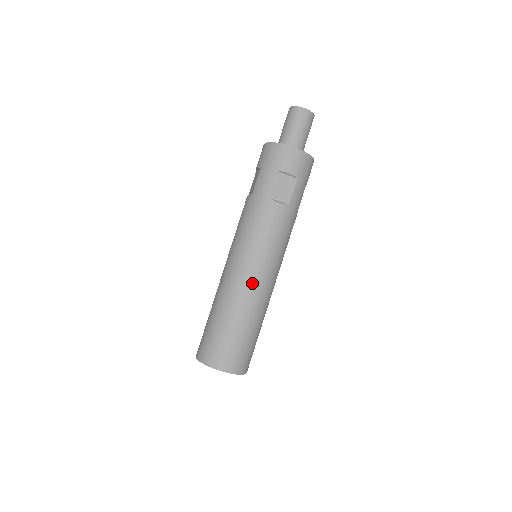
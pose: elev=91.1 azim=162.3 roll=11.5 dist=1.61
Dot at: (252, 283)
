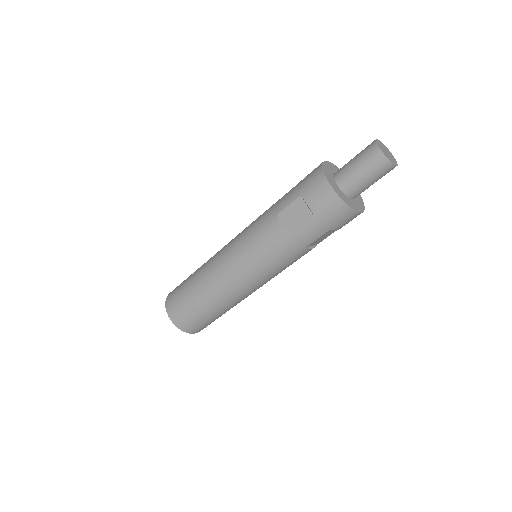
Dot at: (222, 273)
